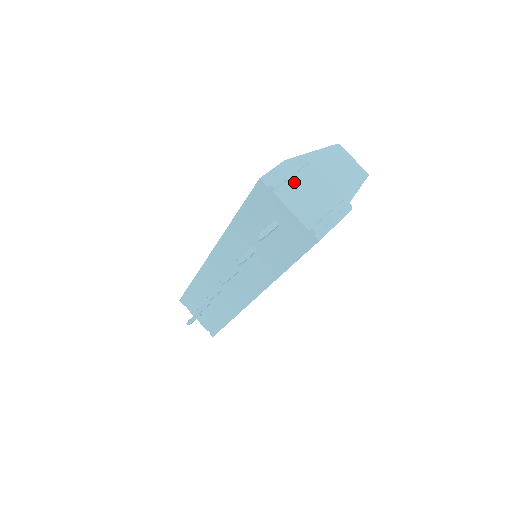
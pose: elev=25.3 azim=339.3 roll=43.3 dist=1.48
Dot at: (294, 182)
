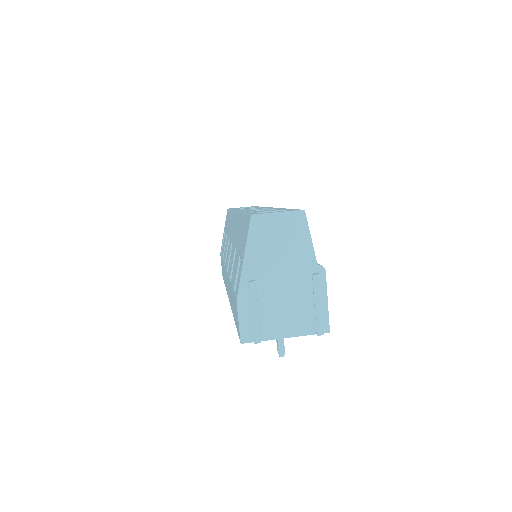
Dot at: (264, 310)
